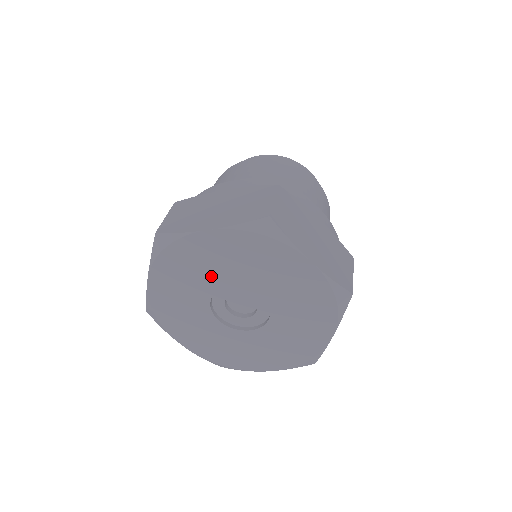
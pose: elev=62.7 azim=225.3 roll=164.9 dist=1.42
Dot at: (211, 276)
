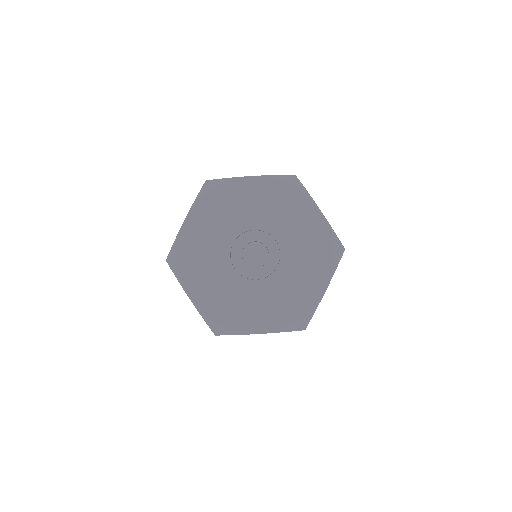
Dot at: (216, 249)
